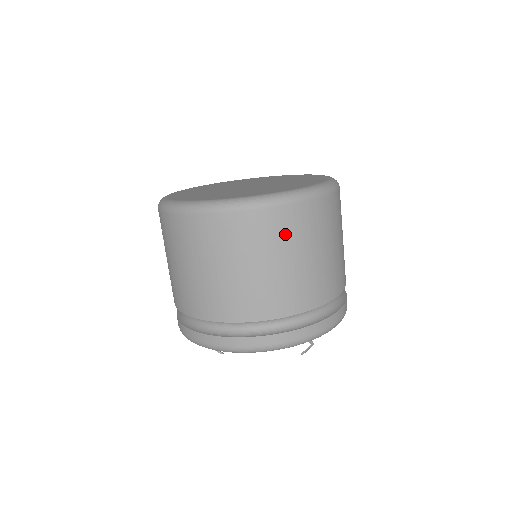
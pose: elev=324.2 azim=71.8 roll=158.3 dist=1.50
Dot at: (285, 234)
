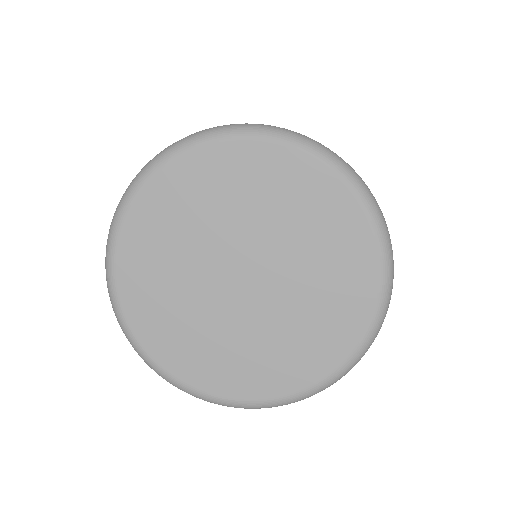
Dot at: occluded
